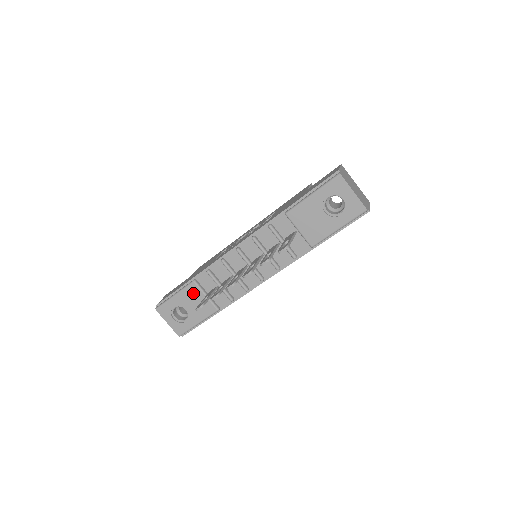
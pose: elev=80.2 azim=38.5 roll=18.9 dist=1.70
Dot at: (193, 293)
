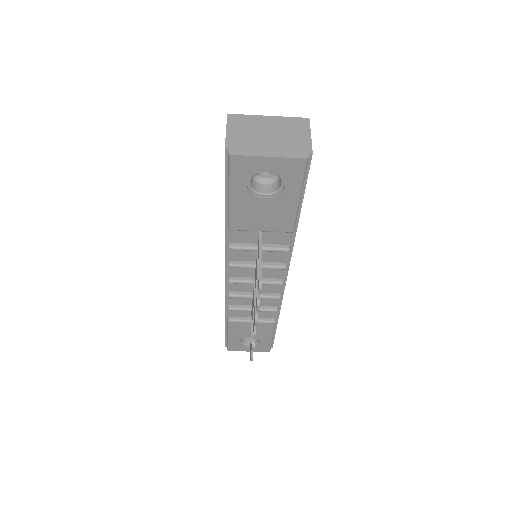
Dot at: (239, 327)
